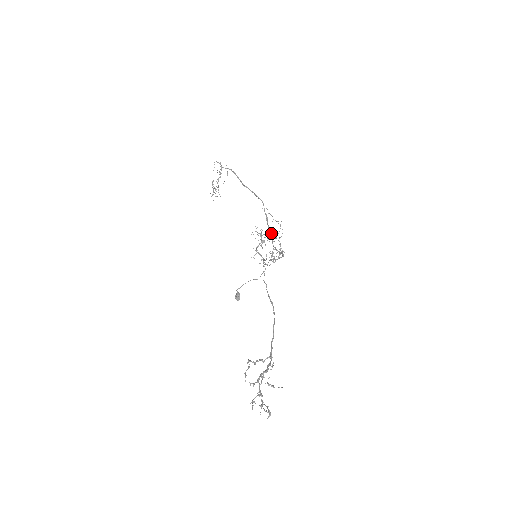
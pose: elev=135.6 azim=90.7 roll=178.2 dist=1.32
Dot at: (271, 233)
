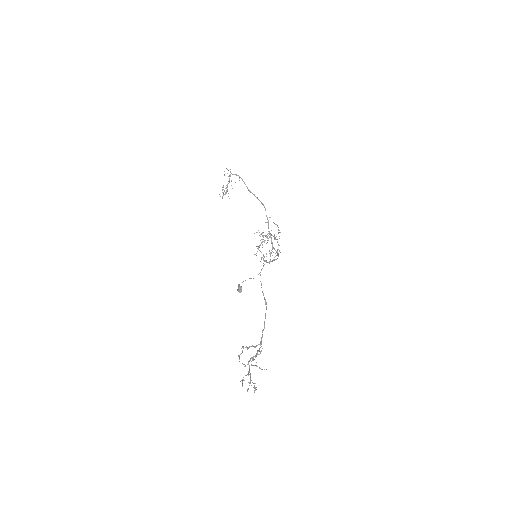
Dot at: (271, 234)
